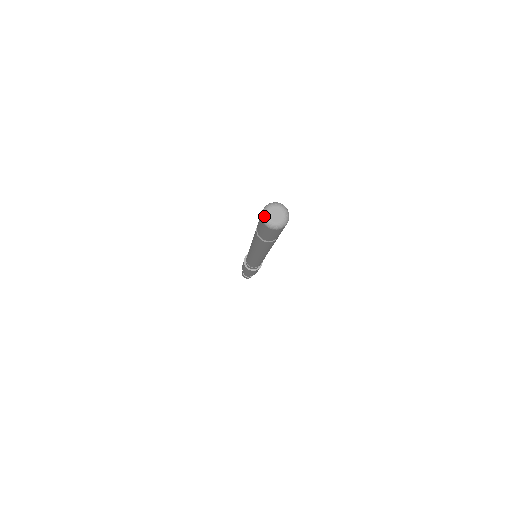
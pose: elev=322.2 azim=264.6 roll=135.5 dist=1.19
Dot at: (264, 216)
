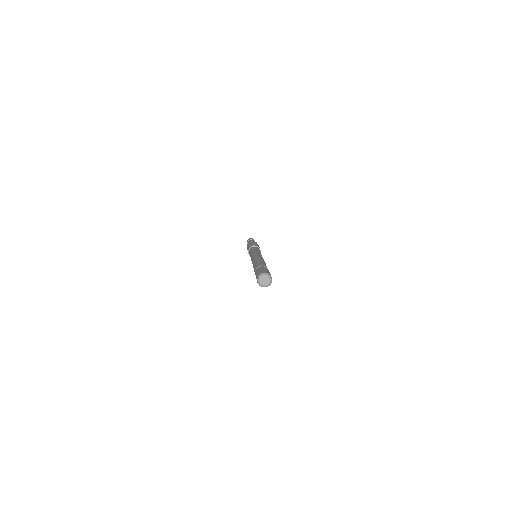
Dot at: (258, 282)
